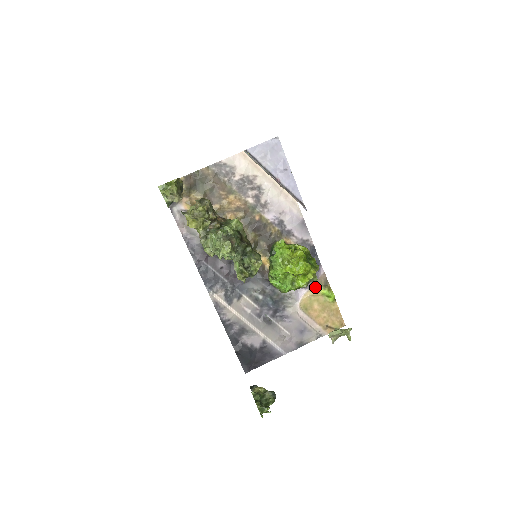
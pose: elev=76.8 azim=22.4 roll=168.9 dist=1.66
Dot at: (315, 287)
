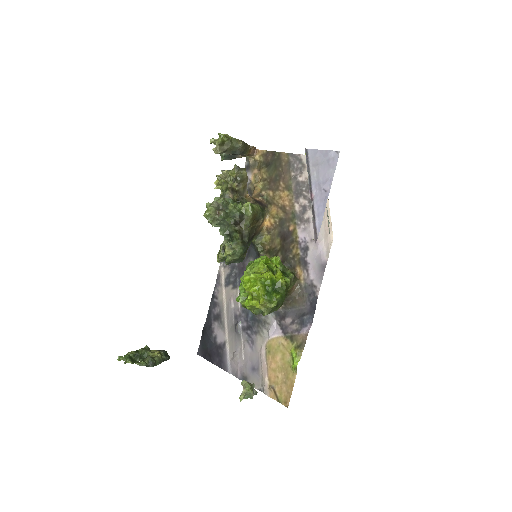
Dot at: (290, 339)
